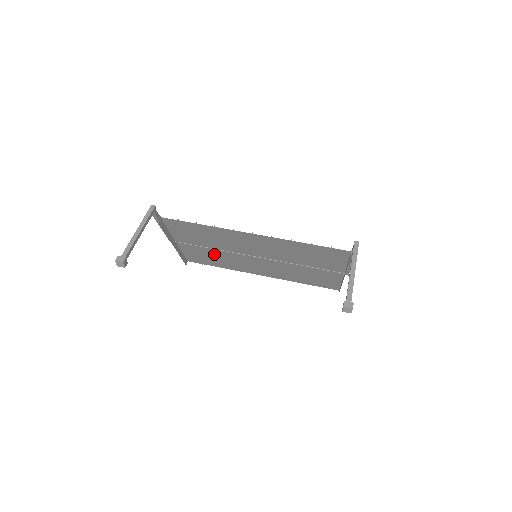
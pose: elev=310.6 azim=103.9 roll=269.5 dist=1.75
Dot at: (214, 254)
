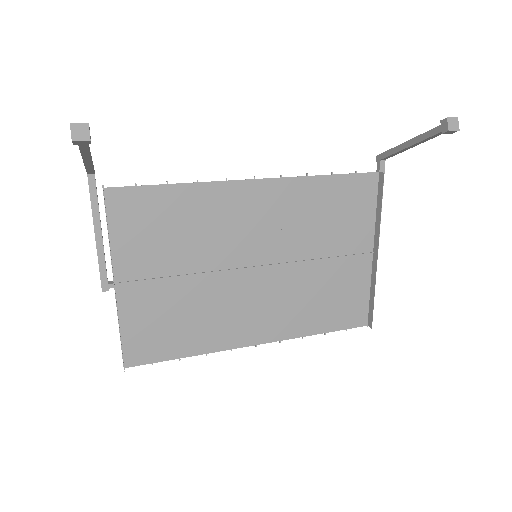
Dot at: (182, 300)
